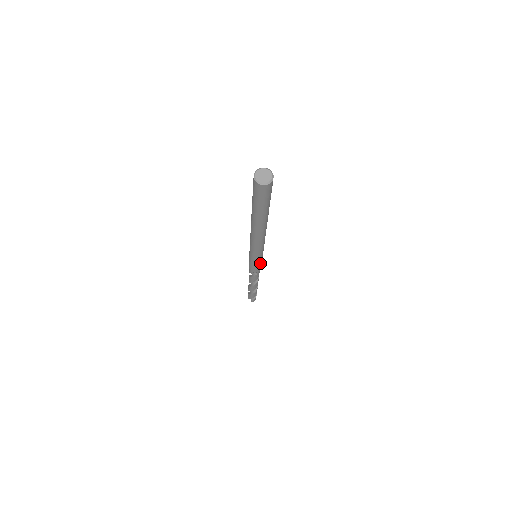
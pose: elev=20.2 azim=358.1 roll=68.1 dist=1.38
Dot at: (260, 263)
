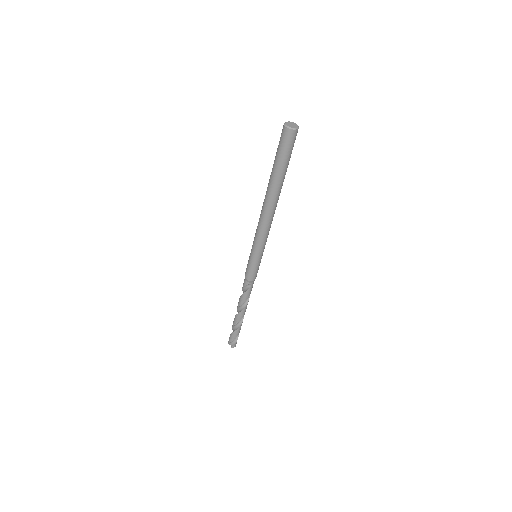
Dot at: (258, 265)
